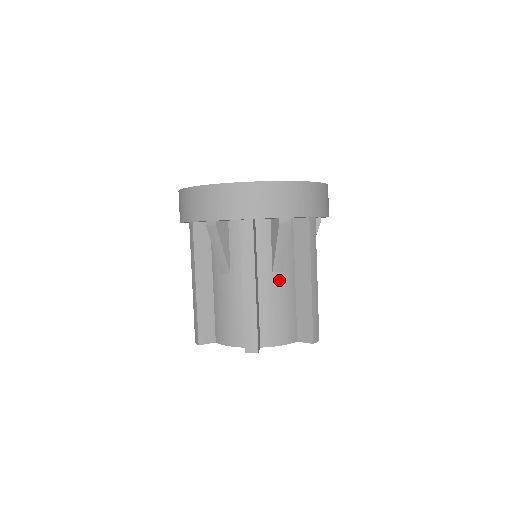
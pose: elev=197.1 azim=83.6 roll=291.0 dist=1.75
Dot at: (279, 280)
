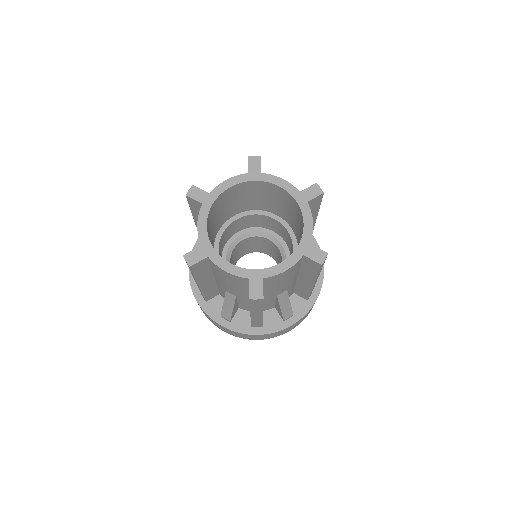
Dot at: occluded
